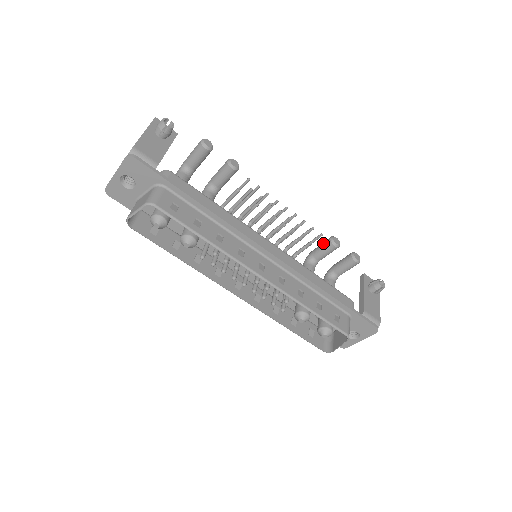
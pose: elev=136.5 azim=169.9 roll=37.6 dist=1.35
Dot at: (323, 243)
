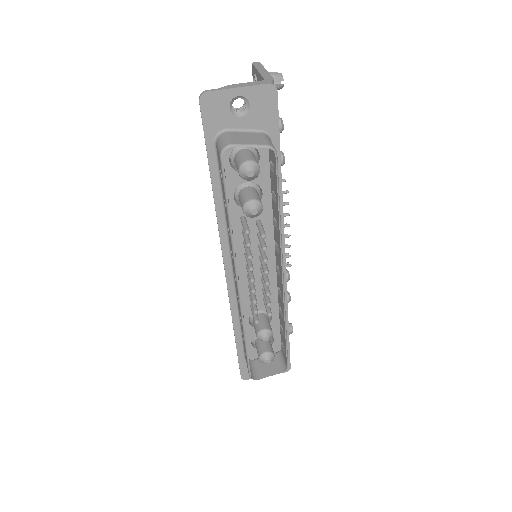
Dot at: occluded
